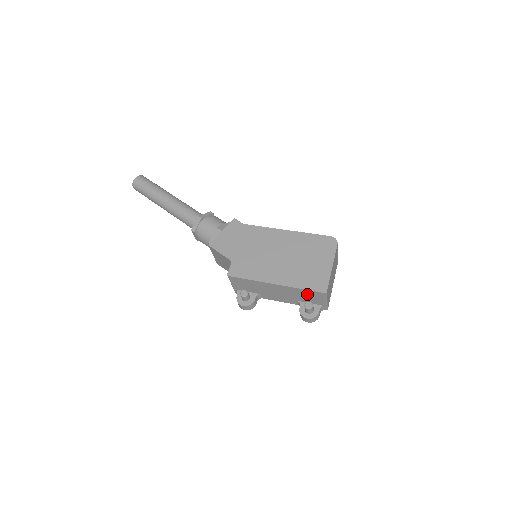
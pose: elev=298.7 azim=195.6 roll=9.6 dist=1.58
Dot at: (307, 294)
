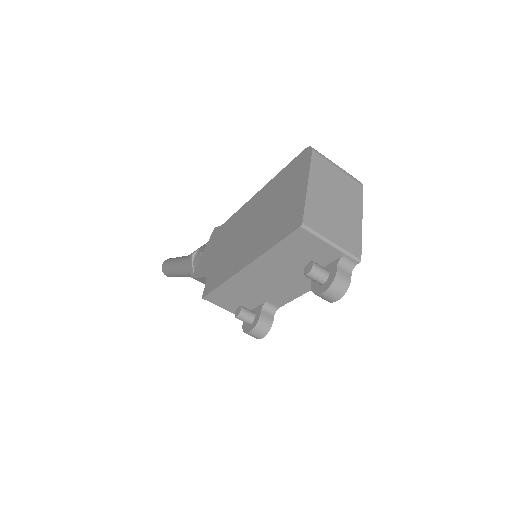
Dot at: (292, 251)
